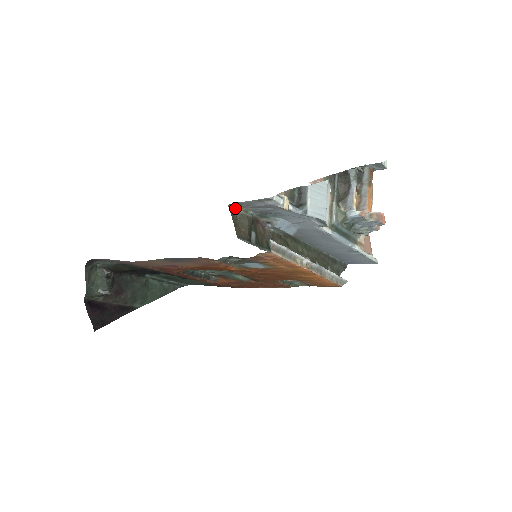
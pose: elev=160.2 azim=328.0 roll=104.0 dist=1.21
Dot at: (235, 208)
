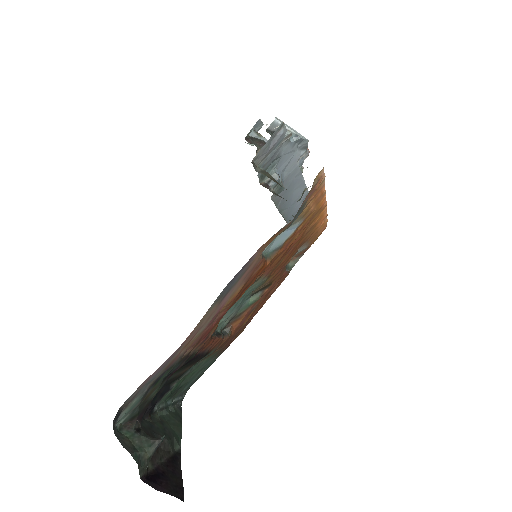
Dot at: occluded
